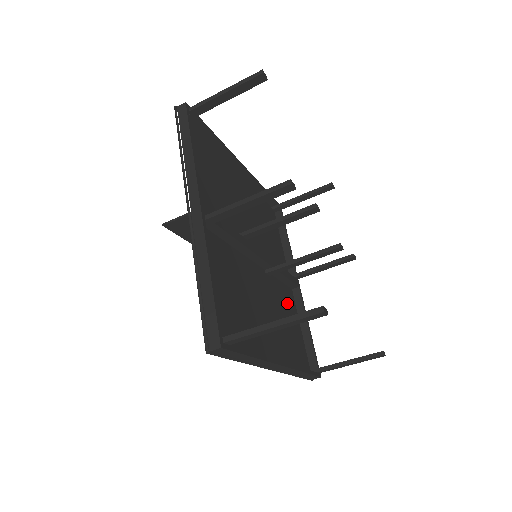
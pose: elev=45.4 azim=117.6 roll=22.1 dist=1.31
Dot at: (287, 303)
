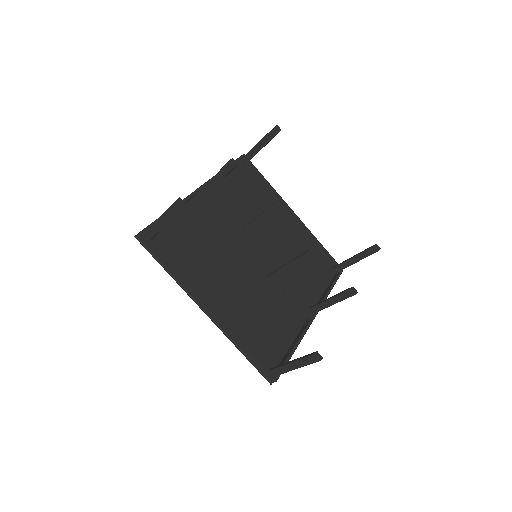
Dot at: (284, 316)
